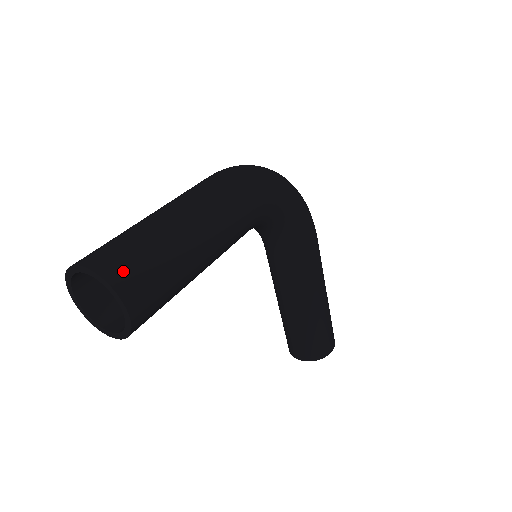
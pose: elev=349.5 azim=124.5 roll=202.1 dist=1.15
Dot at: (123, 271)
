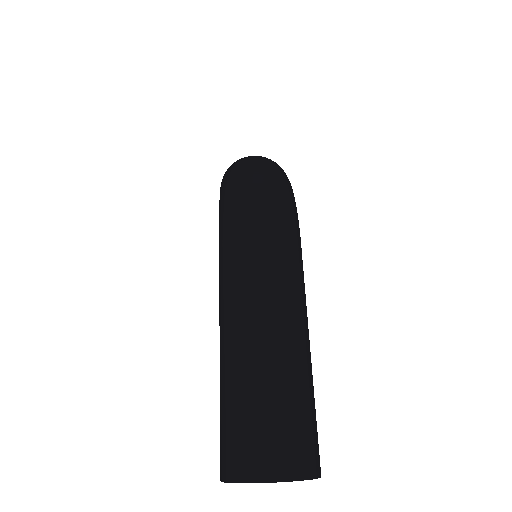
Dot at: (310, 453)
